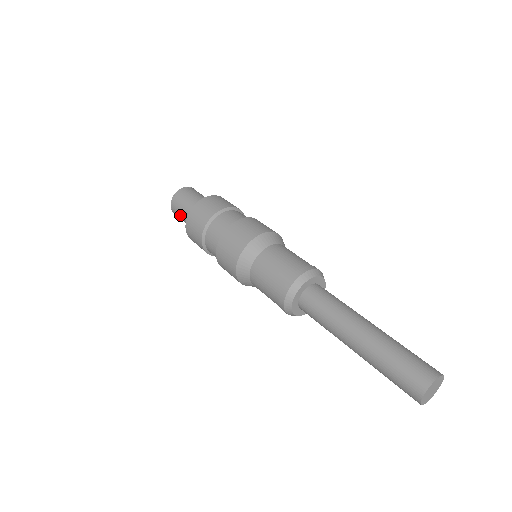
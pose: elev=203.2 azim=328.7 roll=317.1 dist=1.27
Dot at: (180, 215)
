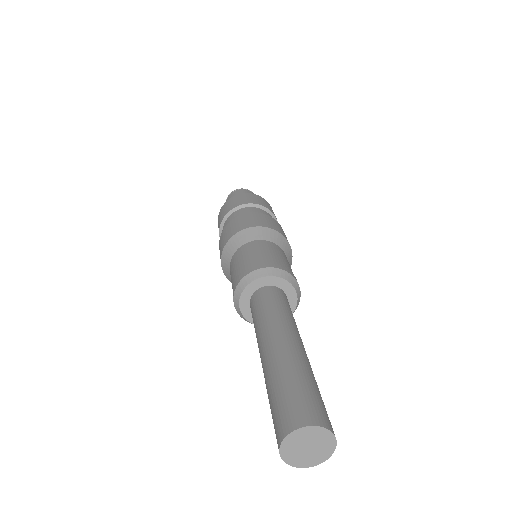
Dot at: occluded
